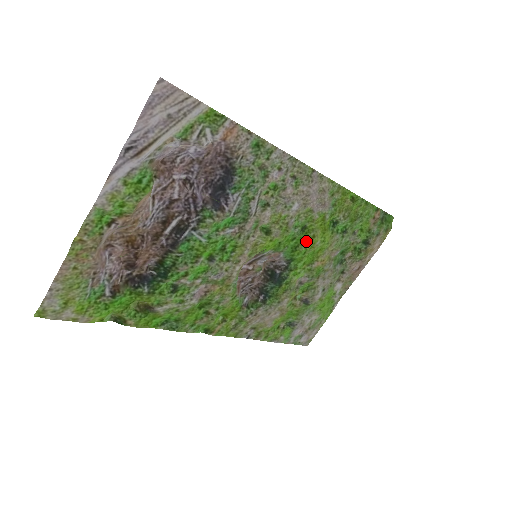
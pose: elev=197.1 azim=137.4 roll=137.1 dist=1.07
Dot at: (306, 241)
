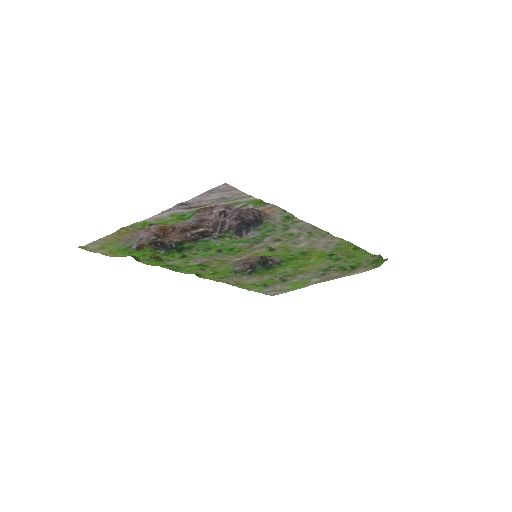
Dot at: (301, 258)
